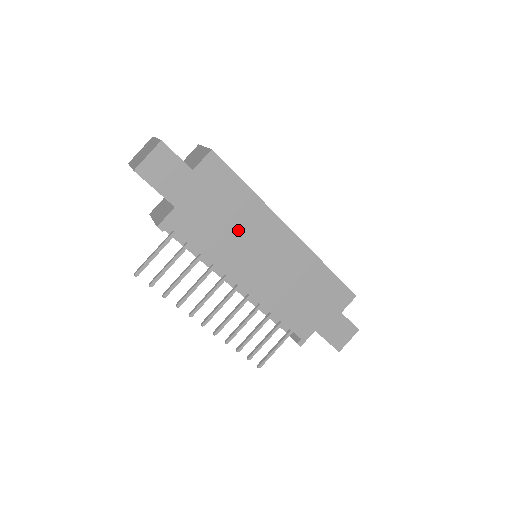
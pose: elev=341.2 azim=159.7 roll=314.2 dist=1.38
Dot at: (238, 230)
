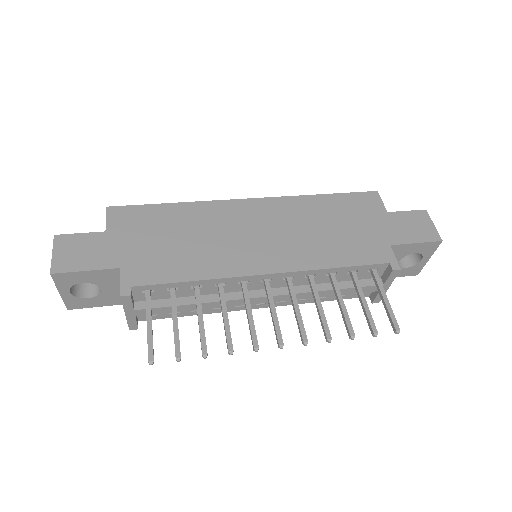
Dot at: (201, 236)
